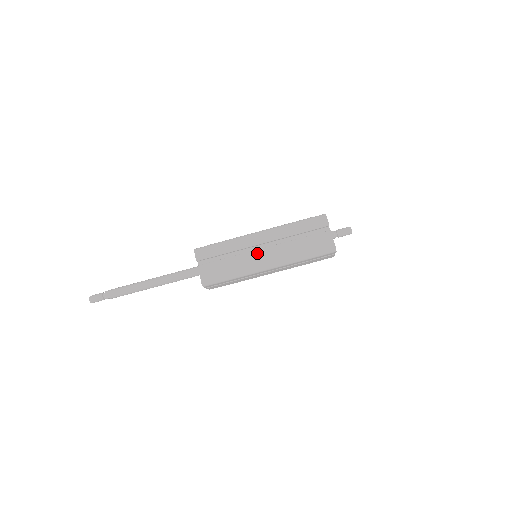
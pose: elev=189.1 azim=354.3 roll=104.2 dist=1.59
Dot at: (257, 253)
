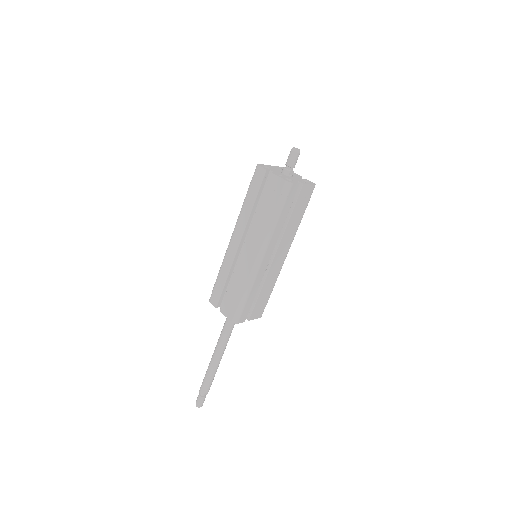
Dot at: (243, 255)
